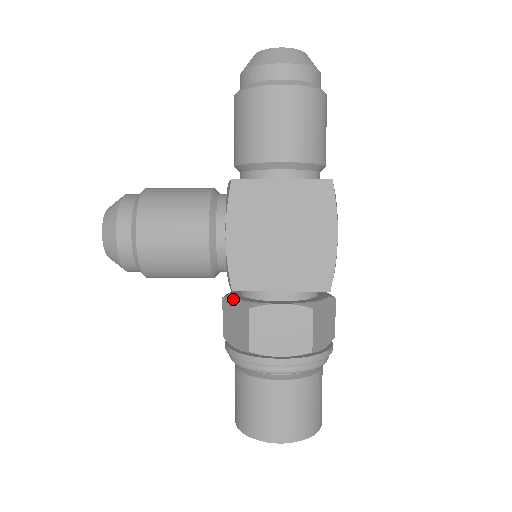
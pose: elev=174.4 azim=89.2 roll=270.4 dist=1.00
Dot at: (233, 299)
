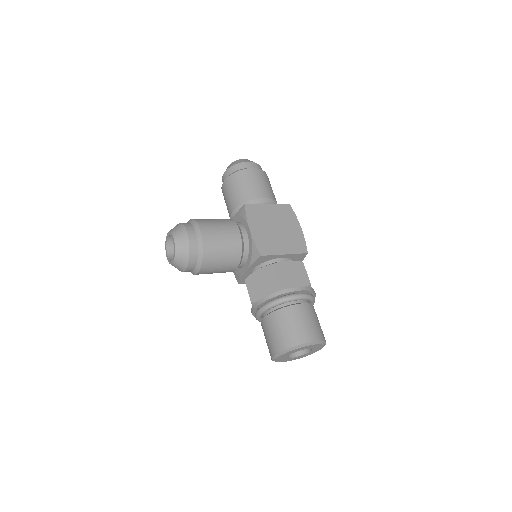
Dot at: (256, 271)
